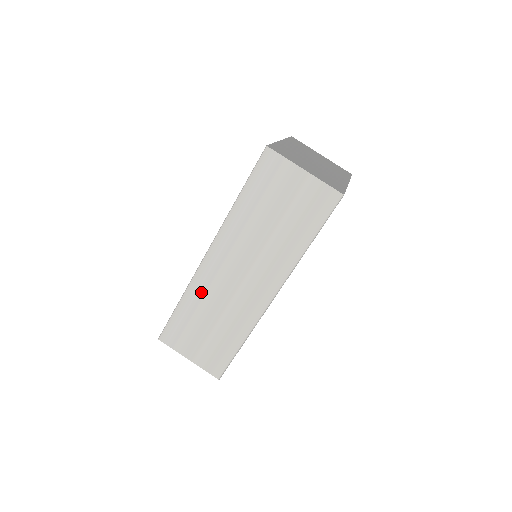
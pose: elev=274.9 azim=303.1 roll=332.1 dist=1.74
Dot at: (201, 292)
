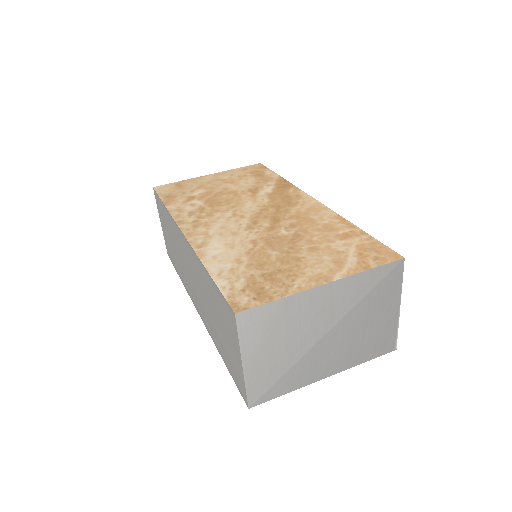
Dot at: (174, 230)
